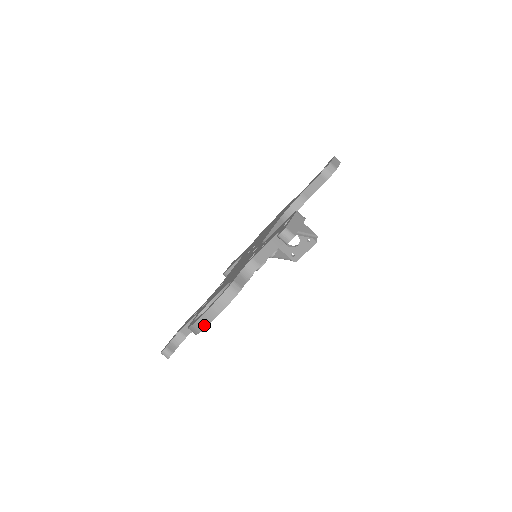
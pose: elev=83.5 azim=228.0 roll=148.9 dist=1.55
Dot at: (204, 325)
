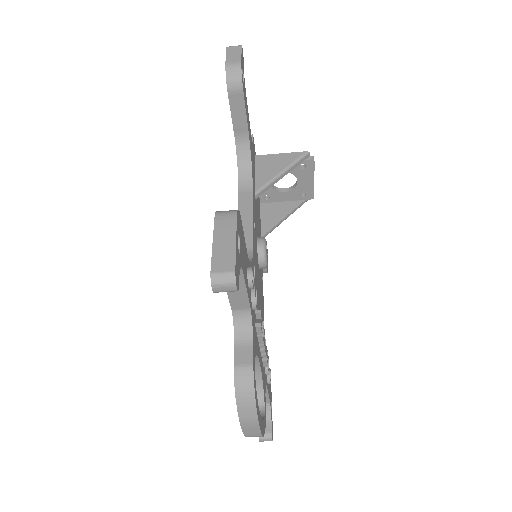
Dot at: (256, 433)
